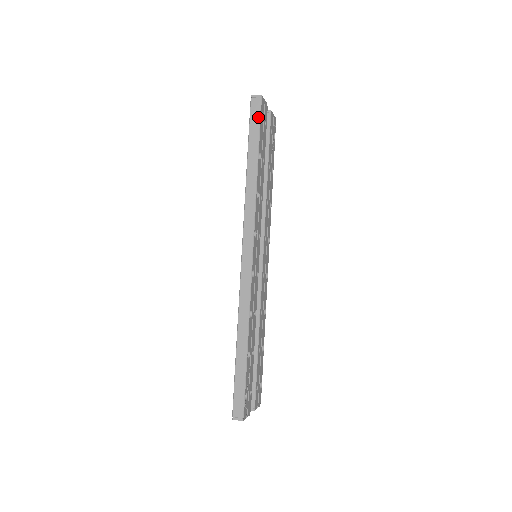
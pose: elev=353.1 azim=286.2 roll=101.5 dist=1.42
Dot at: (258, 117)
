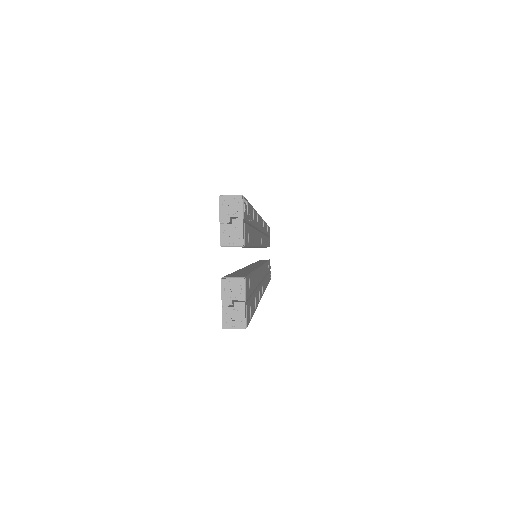
Dot at: occluded
